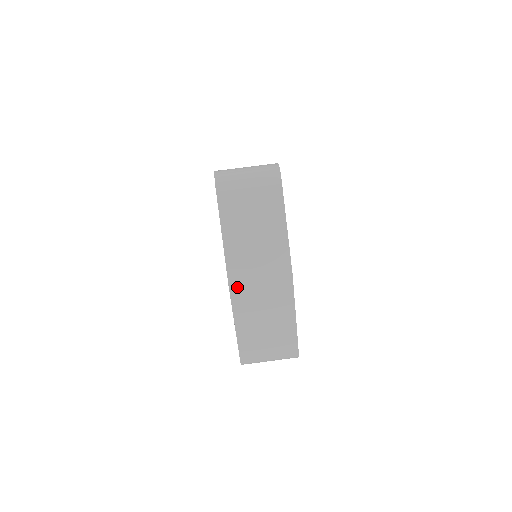
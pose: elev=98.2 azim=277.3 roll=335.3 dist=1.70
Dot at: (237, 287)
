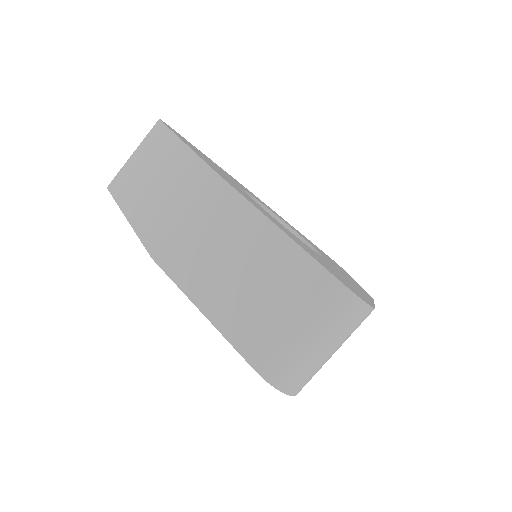
Dot at: occluded
